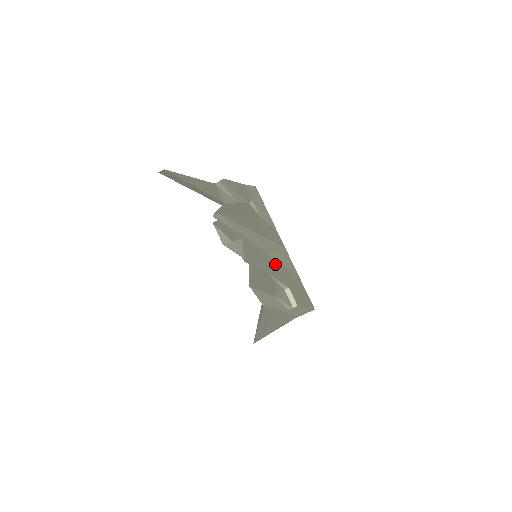
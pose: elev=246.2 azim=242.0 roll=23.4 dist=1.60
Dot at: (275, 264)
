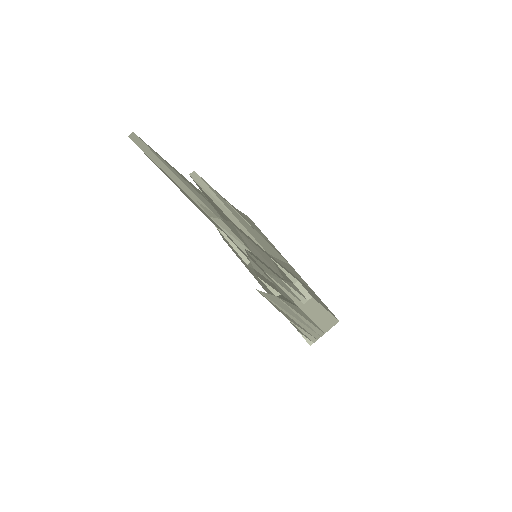
Dot at: (279, 263)
